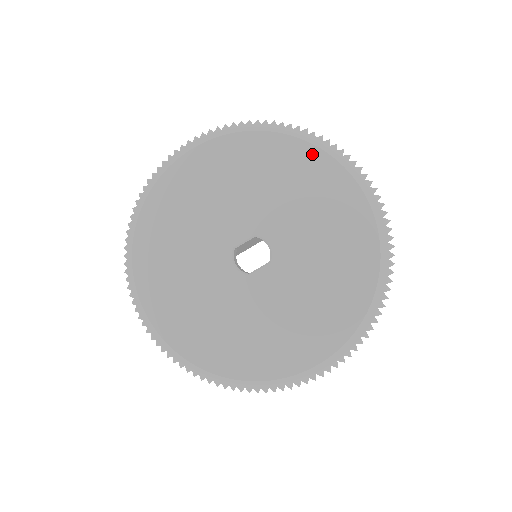
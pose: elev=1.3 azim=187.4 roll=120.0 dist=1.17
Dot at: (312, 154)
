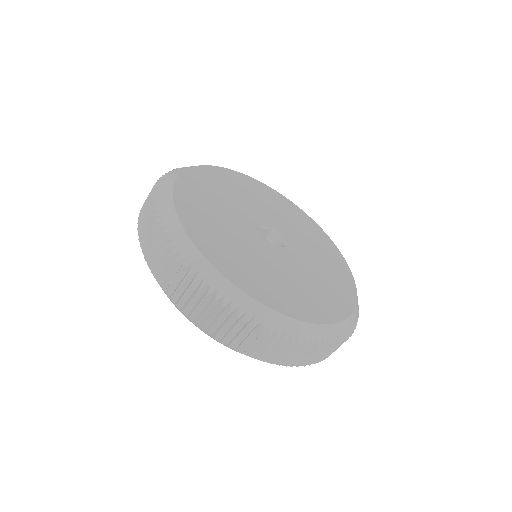
Dot at: (302, 213)
